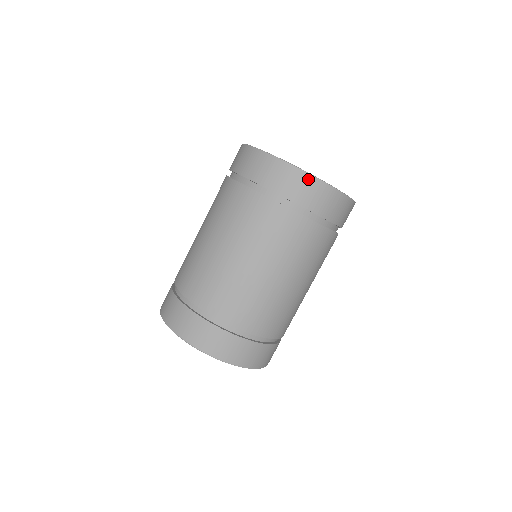
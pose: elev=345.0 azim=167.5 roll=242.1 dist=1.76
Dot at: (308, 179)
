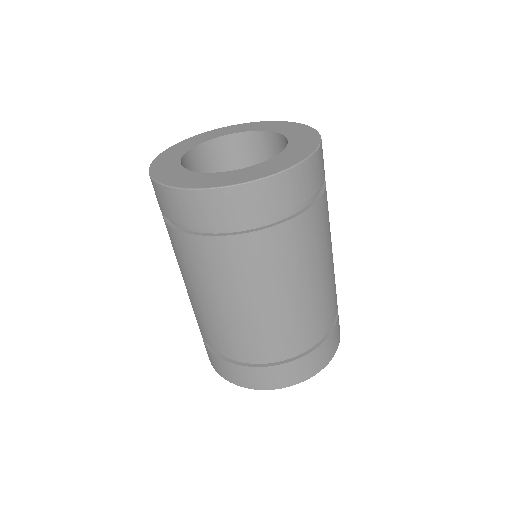
Dot at: (178, 195)
